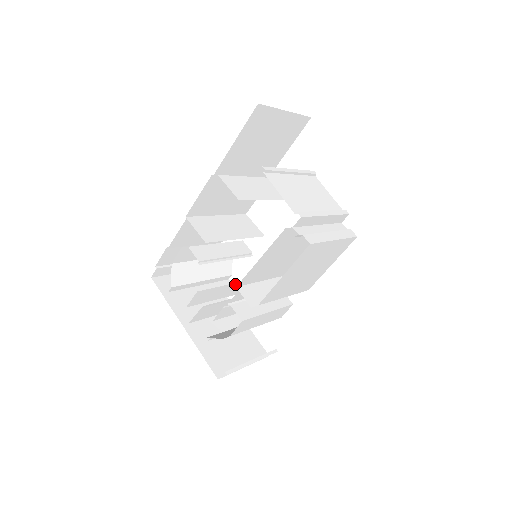
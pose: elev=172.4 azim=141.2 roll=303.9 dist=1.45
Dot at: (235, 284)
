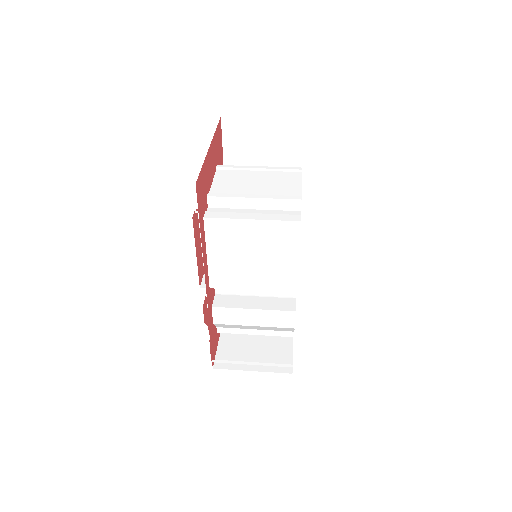
Dot at: occluded
